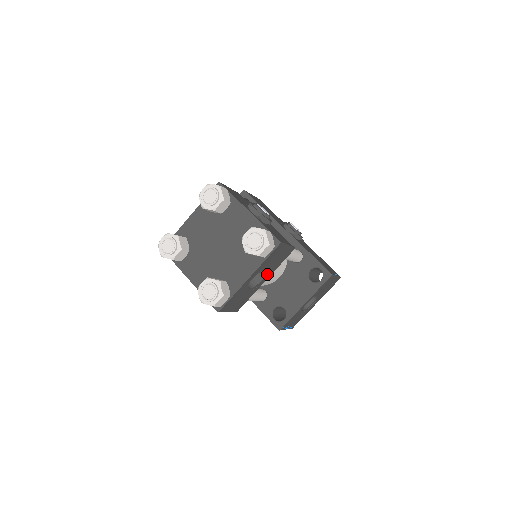
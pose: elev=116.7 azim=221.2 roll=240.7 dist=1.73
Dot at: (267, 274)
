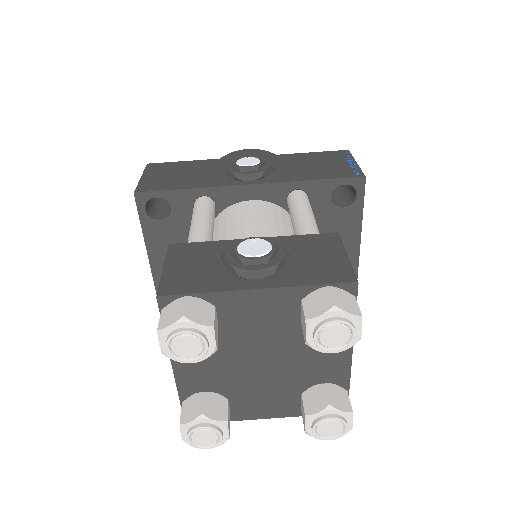
Dot at: occluded
